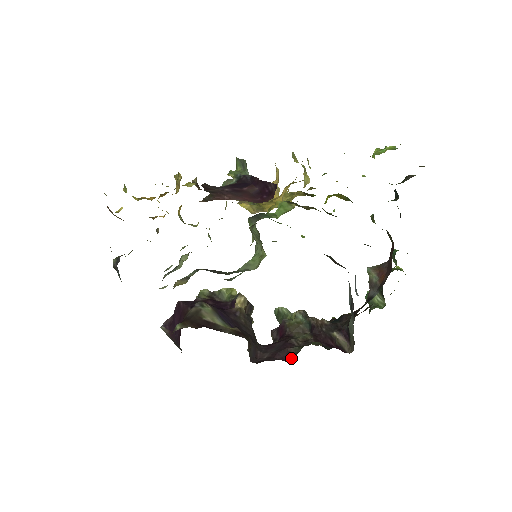
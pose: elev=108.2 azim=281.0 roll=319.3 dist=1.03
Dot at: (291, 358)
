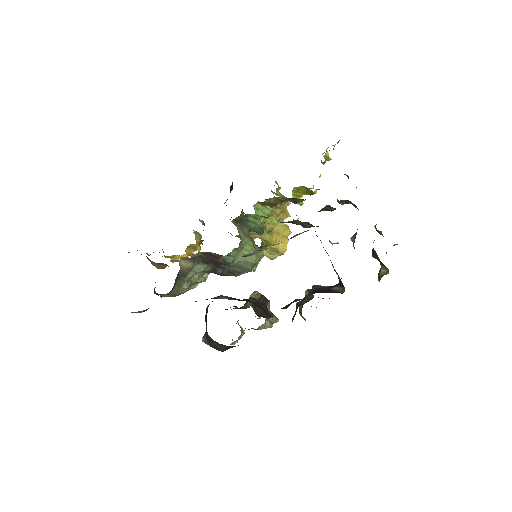
Dot at: occluded
